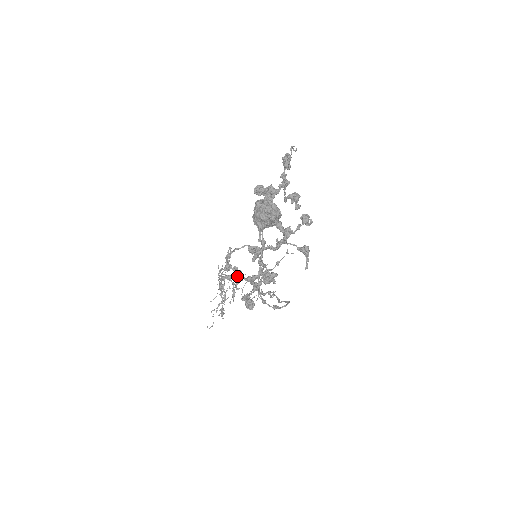
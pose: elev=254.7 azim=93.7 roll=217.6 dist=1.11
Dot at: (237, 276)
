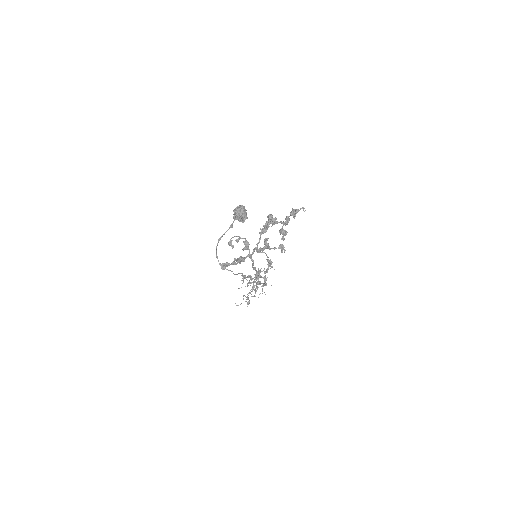
Dot at: occluded
